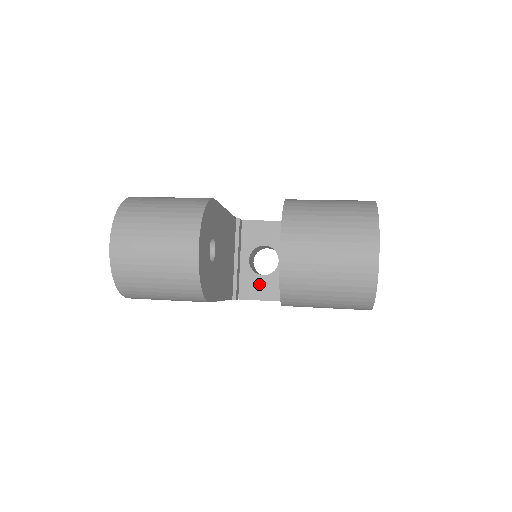
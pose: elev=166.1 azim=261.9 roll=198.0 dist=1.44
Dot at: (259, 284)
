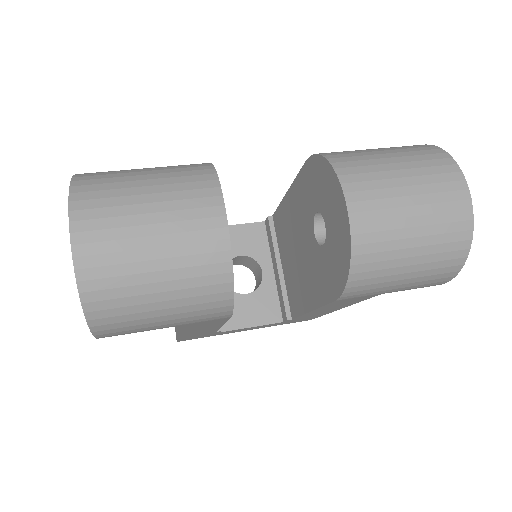
Dot at: (244, 306)
